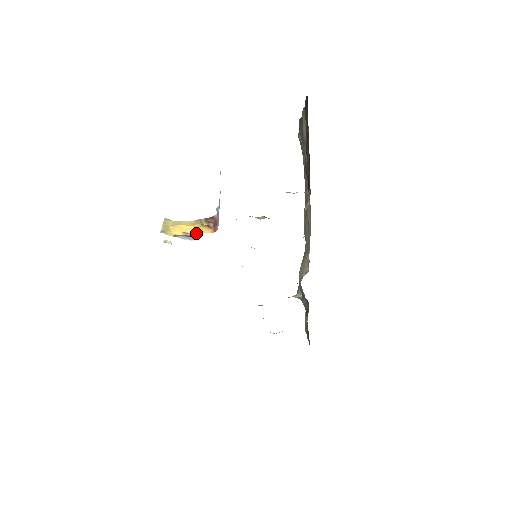
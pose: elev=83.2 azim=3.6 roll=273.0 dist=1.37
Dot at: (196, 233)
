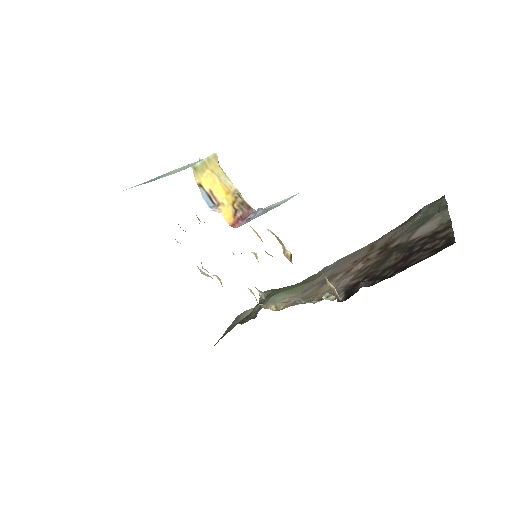
Dot at: (219, 204)
